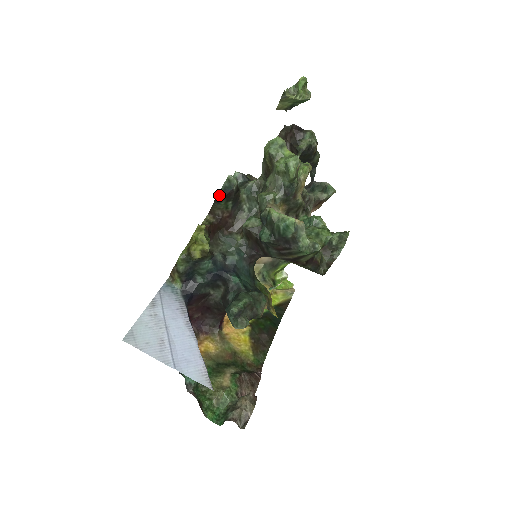
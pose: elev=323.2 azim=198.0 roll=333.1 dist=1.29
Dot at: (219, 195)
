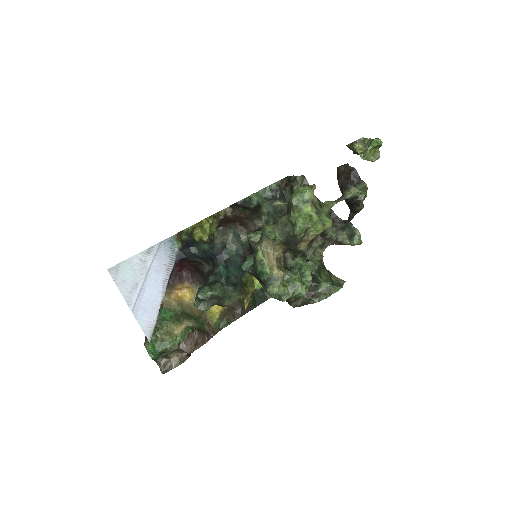
Dot at: (238, 203)
